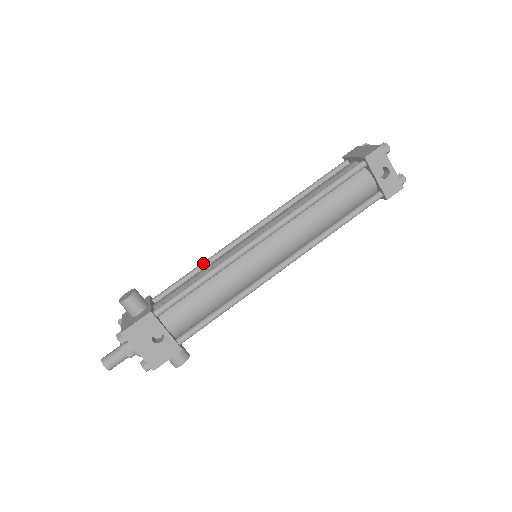
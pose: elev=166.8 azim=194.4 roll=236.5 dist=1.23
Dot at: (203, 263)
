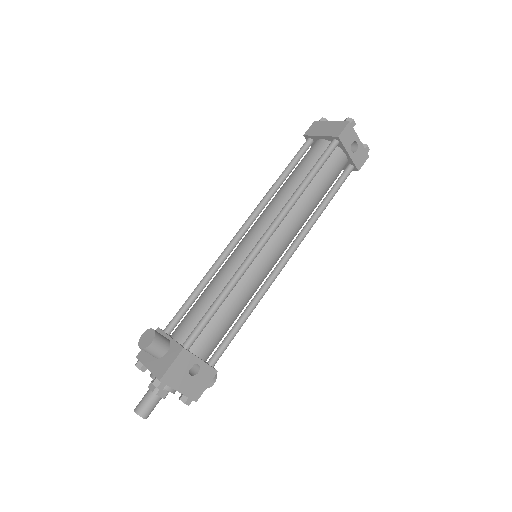
Dot at: (205, 278)
